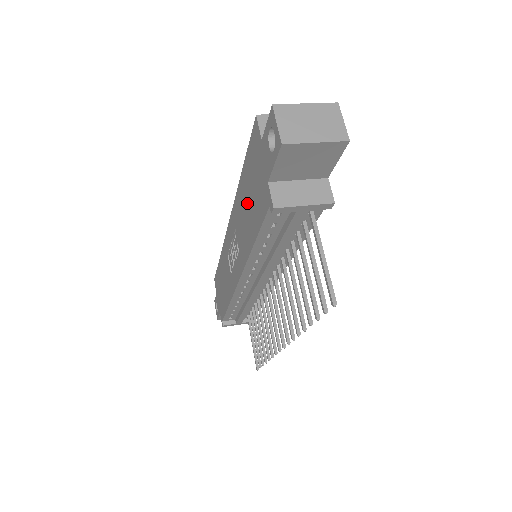
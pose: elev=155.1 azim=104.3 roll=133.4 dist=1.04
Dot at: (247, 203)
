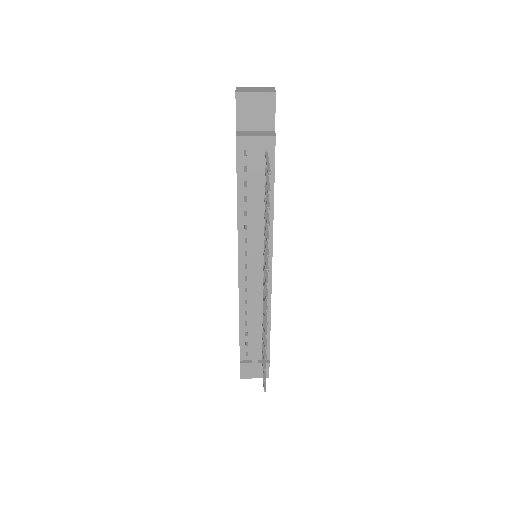
Dot at: occluded
